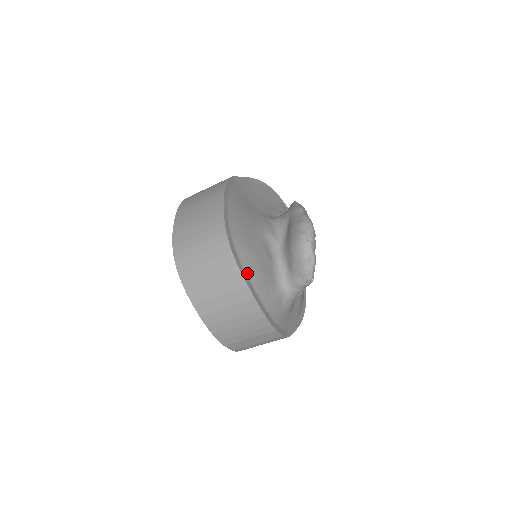
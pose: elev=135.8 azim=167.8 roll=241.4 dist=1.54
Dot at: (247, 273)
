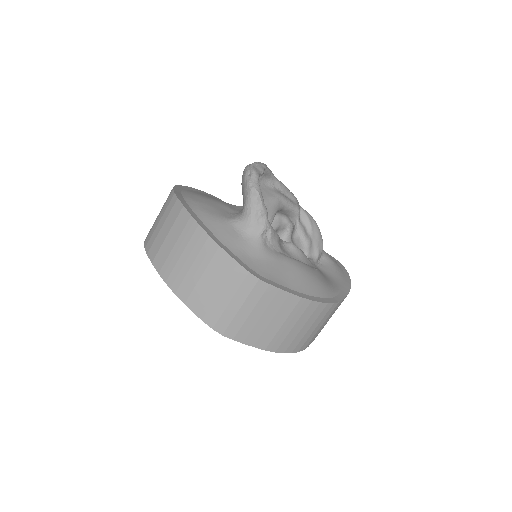
Dot at: (185, 198)
